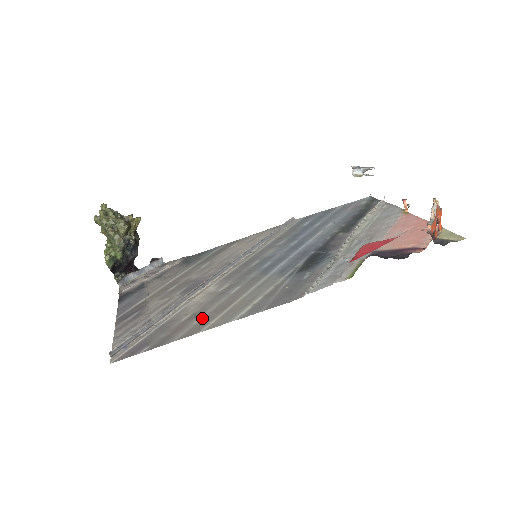
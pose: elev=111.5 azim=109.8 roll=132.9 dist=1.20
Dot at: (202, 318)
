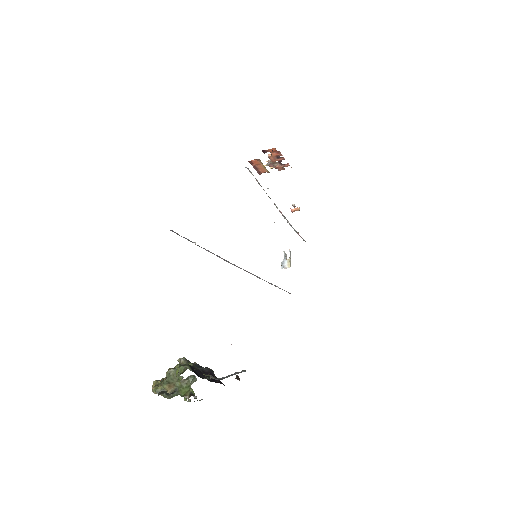
Dot at: occluded
